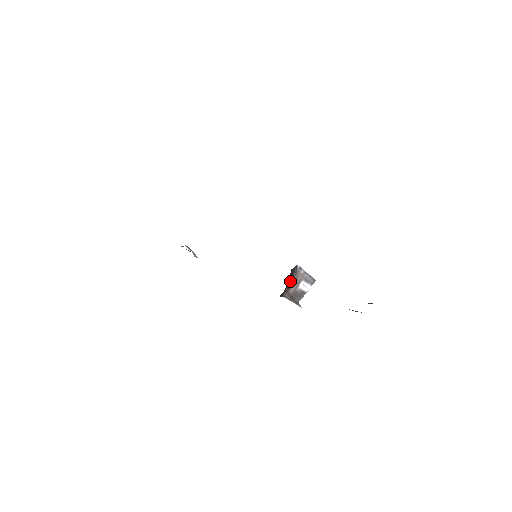
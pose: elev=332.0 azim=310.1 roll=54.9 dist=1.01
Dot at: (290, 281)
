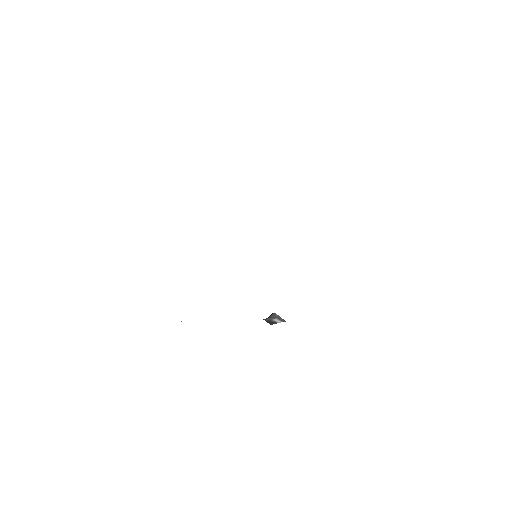
Dot at: occluded
